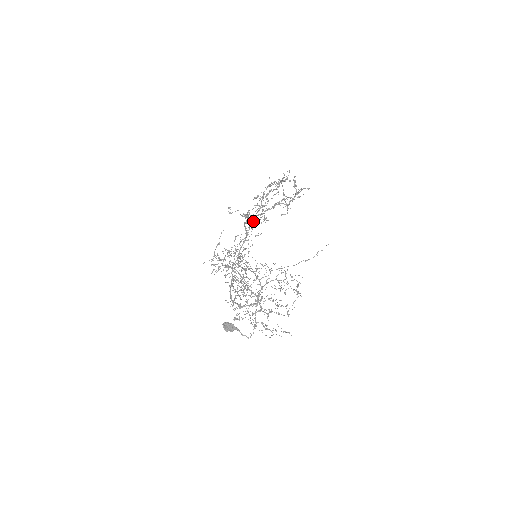
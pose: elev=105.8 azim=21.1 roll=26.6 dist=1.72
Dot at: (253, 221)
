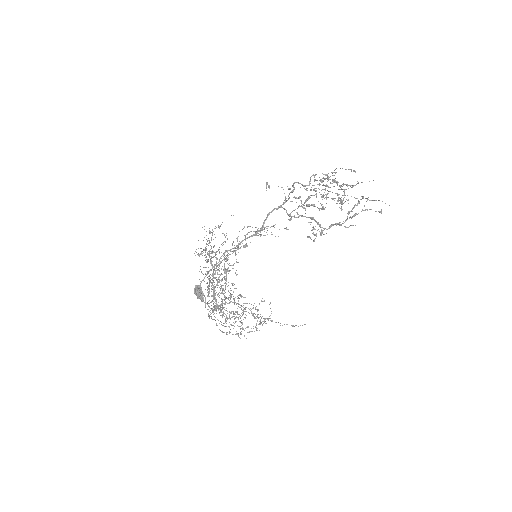
Dot at: (310, 190)
